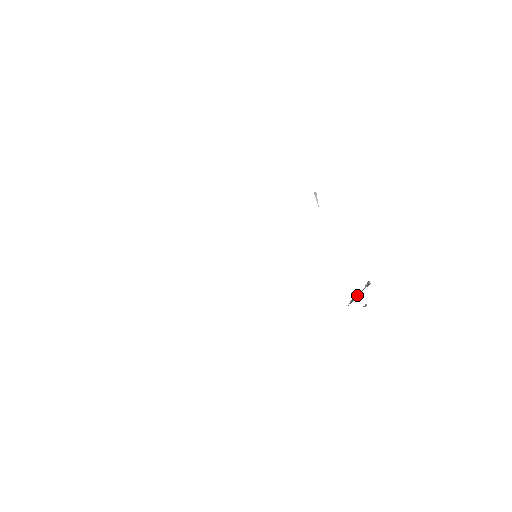
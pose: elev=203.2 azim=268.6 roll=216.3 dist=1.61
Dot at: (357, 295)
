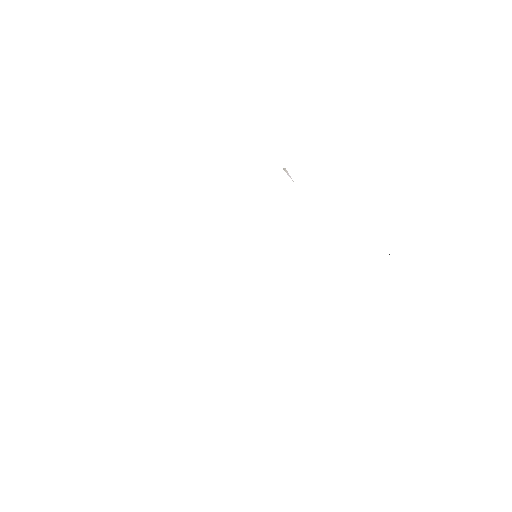
Dot at: occluded
